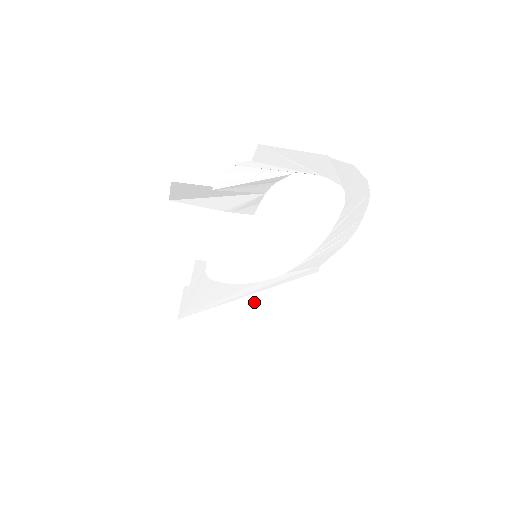
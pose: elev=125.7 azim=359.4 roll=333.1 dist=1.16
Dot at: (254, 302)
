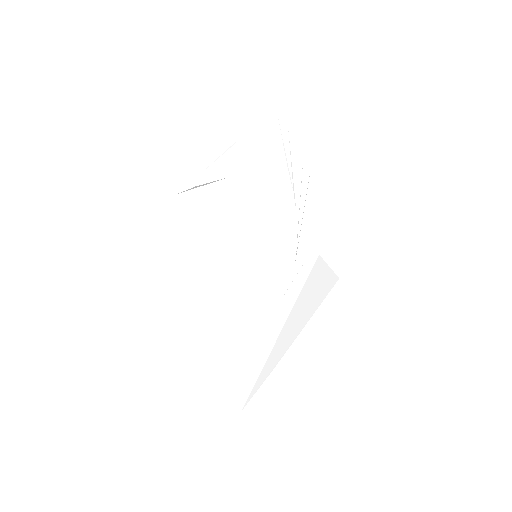
Dot at: (287, 340)
